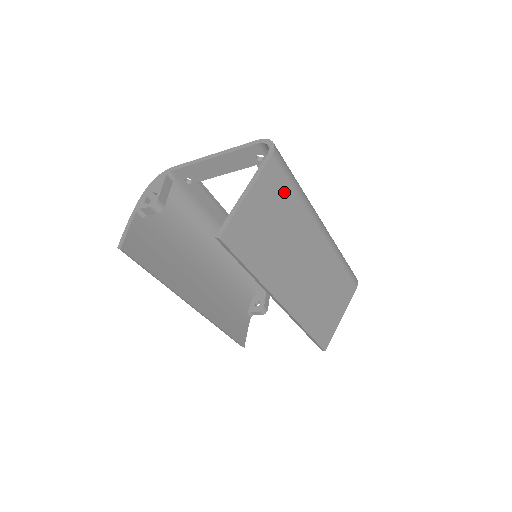
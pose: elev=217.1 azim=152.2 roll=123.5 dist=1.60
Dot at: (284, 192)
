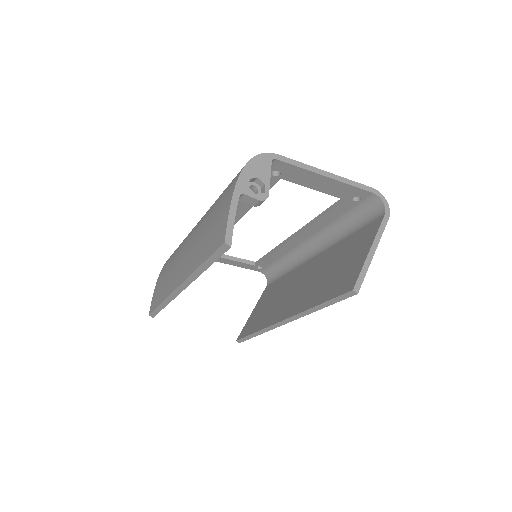
Dot at: occluded
